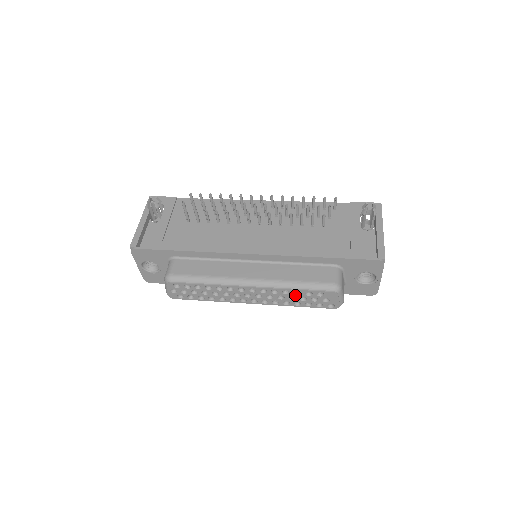
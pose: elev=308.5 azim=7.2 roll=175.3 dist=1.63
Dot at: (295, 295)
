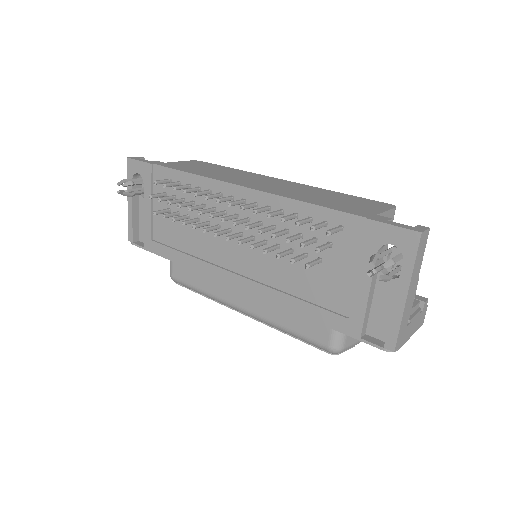
Dot at: occluded
